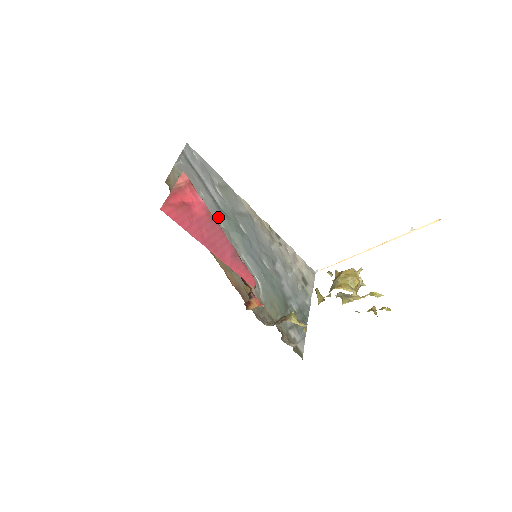
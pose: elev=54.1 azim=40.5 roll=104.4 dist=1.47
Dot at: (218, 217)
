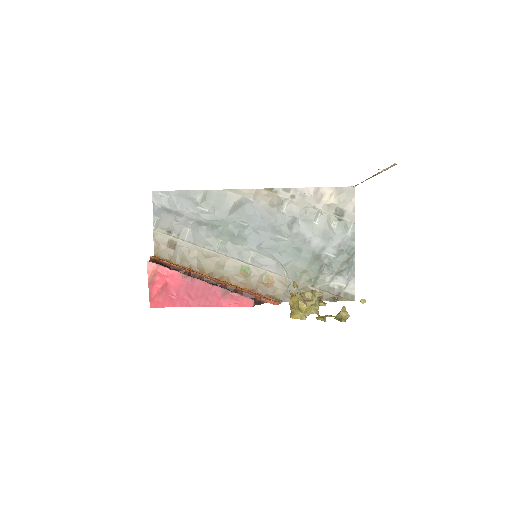
Dot at: (212, 237)
